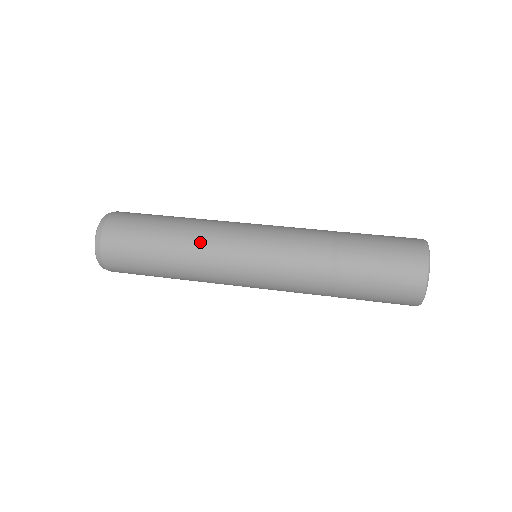
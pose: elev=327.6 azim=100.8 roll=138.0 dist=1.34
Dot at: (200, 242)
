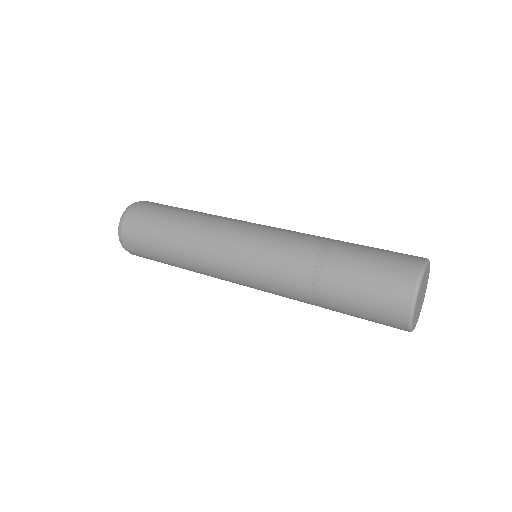
Dot at: (208, 222)
